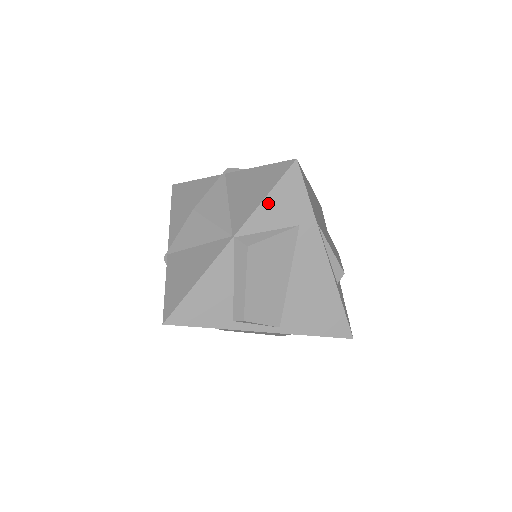
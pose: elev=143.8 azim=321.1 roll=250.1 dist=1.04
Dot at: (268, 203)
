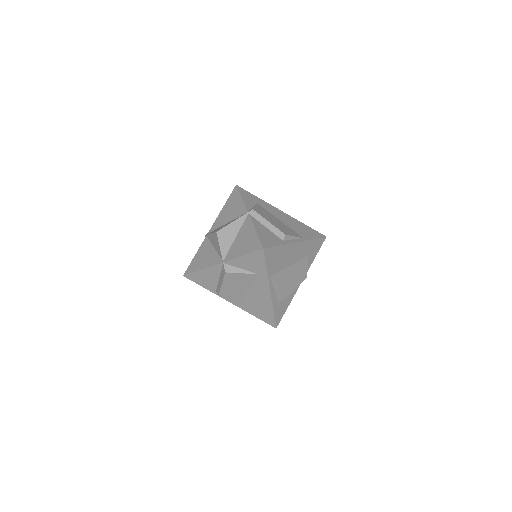
Dot at: (244, 258)
